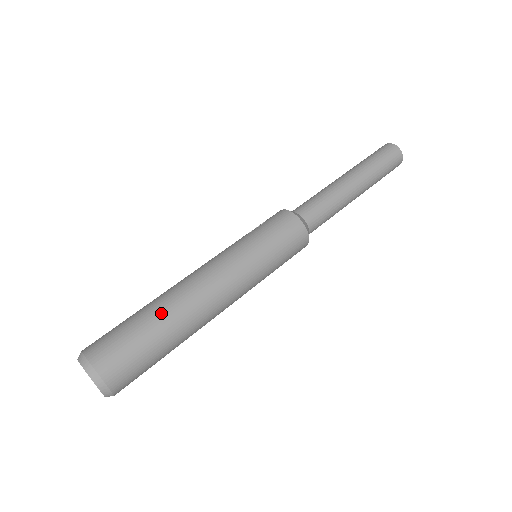
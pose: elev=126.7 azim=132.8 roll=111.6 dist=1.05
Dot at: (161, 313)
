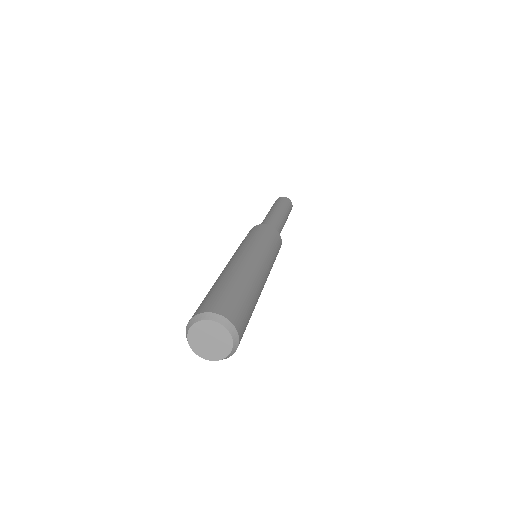
Dot at: (236, 278)
